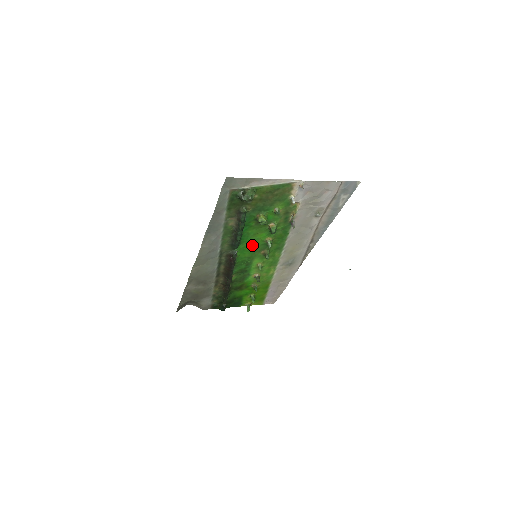
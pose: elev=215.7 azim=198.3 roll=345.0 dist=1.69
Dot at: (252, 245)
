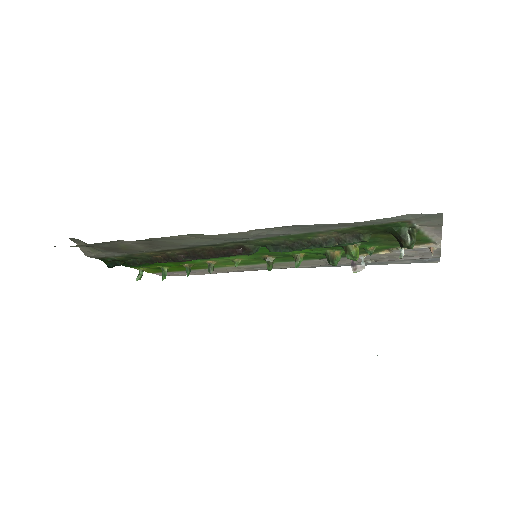
Dot at: occluded
